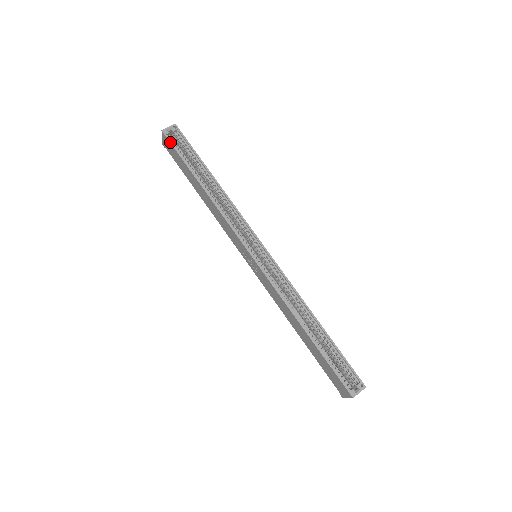
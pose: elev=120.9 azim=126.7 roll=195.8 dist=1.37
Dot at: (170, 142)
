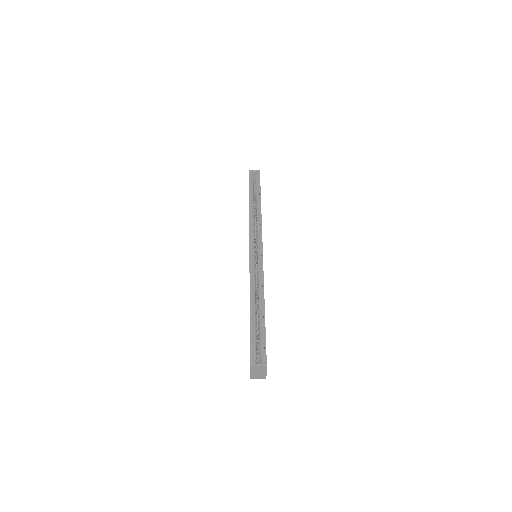
Dot at: (249, 176)
